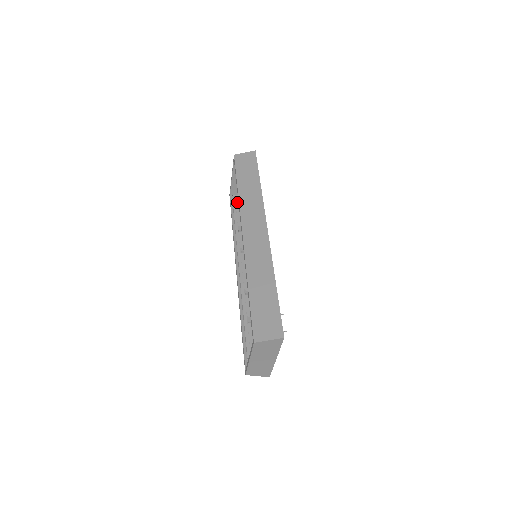
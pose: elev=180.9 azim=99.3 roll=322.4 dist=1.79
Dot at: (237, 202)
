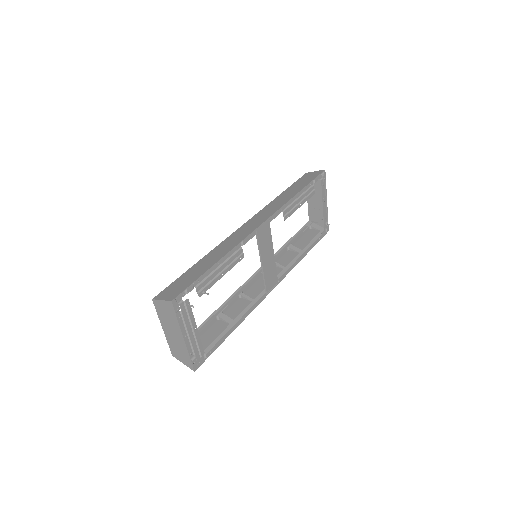
Dot at: (312, 228)
